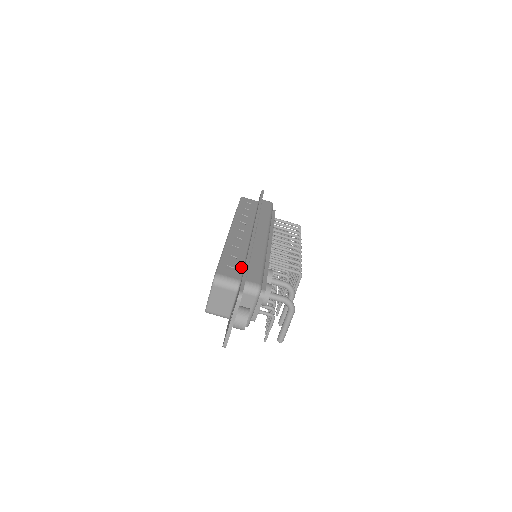
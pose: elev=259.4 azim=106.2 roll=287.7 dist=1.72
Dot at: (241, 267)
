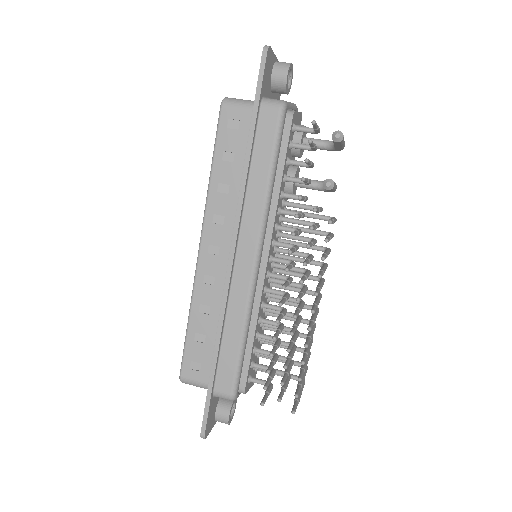
Dot at: occluded
